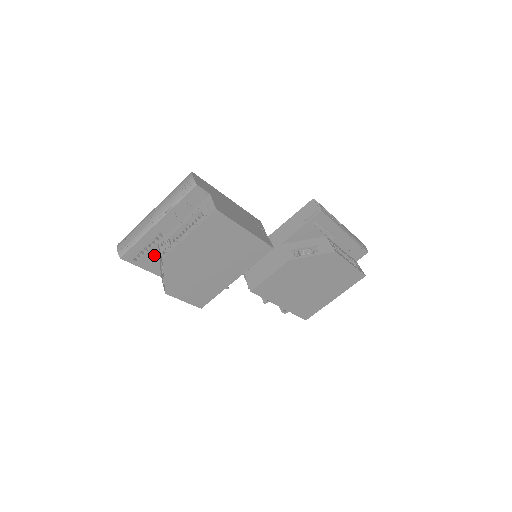
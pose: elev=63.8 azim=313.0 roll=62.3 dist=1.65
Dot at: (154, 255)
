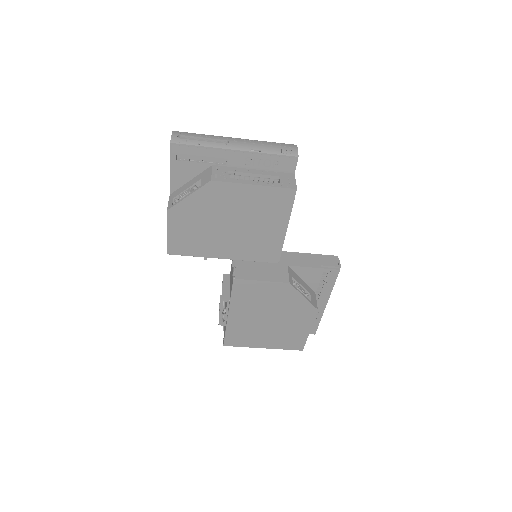
Dot at: (194, 171)
